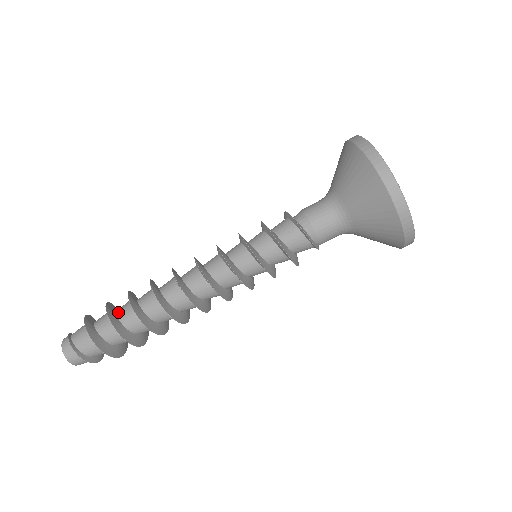
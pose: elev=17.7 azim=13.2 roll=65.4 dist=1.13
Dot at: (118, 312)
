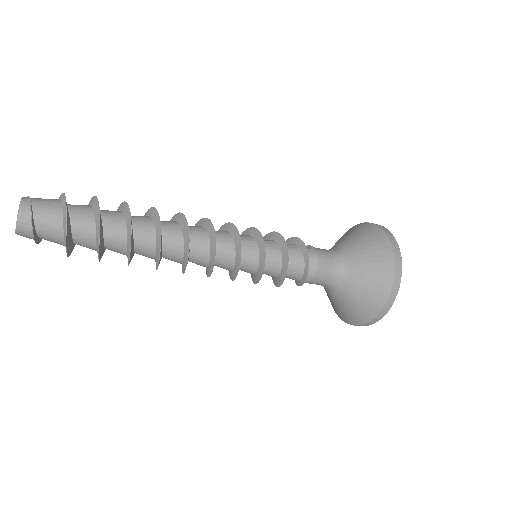
Dot at: (107, 230)
